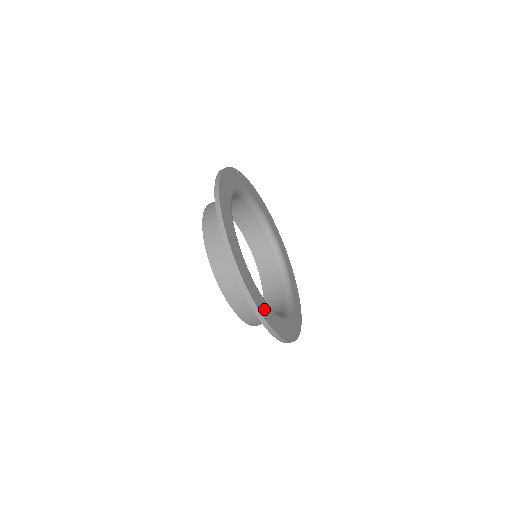
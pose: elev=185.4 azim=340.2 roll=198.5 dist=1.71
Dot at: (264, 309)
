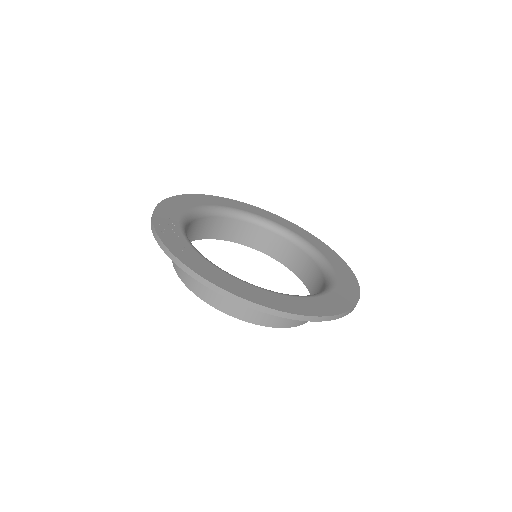
Dot at: (348, 291)
